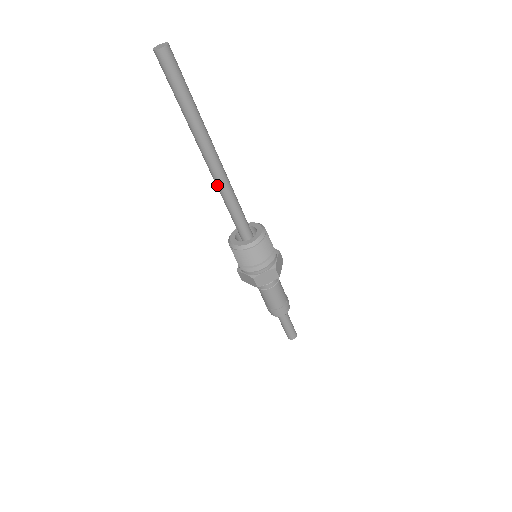
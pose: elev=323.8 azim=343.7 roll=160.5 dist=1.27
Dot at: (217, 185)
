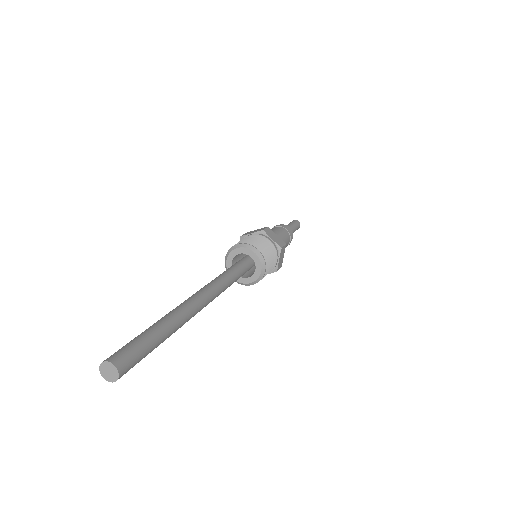
Dot at: occluded
